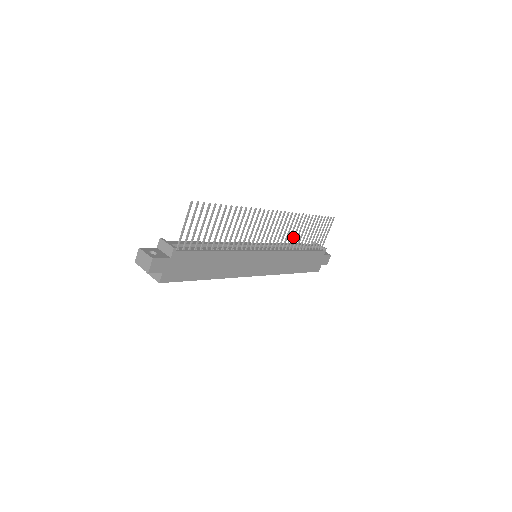
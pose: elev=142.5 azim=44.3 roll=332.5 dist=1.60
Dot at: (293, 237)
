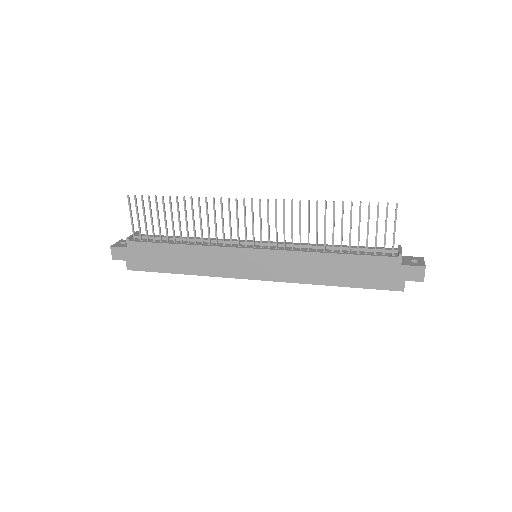
Dot at: occluded
